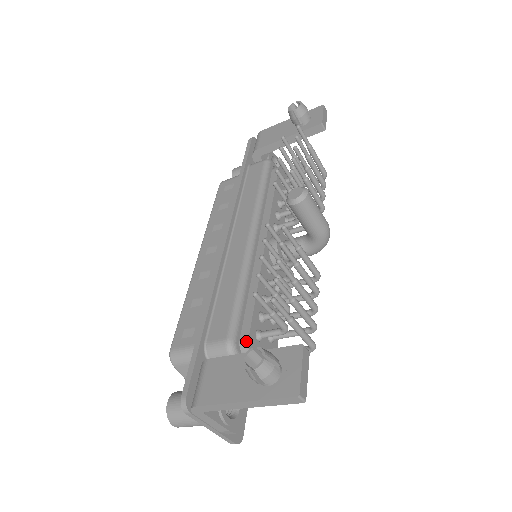
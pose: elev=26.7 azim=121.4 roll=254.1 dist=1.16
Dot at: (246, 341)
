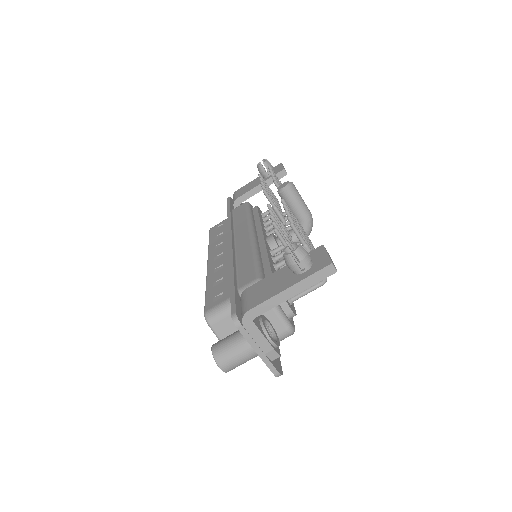
Dot at: occluded
